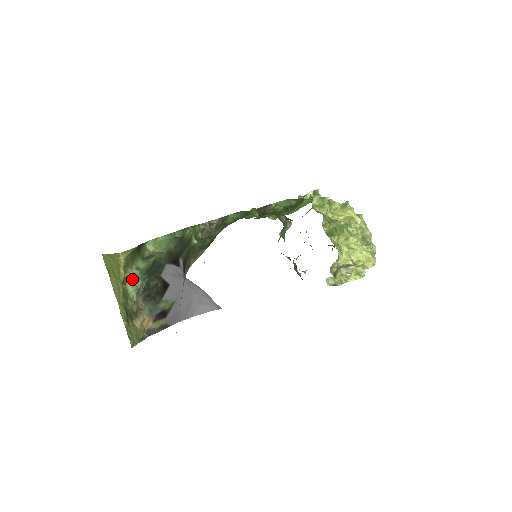
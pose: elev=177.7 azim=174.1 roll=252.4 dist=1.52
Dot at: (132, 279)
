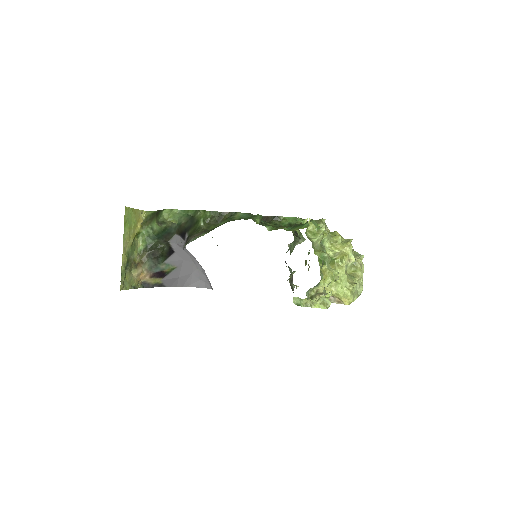
Dot at: (145, 235)
